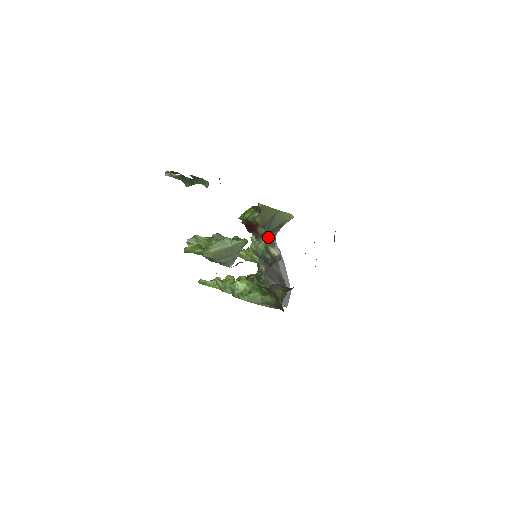
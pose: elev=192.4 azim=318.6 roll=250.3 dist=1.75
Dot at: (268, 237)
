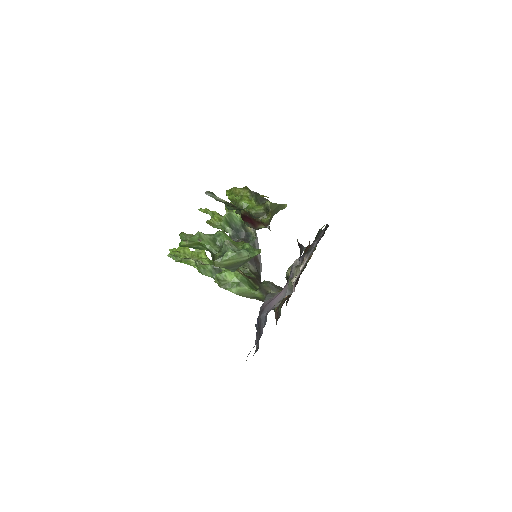
Dot at: occluded
